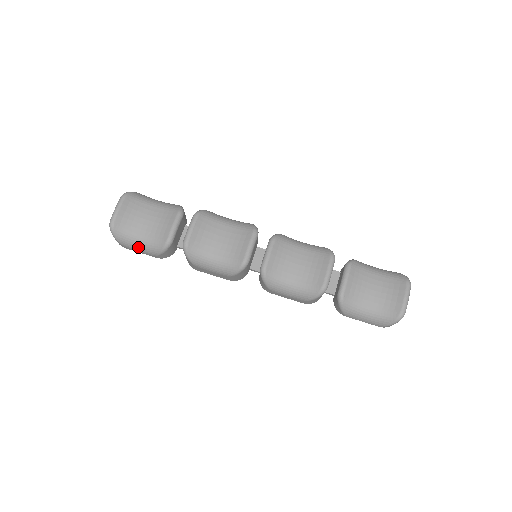
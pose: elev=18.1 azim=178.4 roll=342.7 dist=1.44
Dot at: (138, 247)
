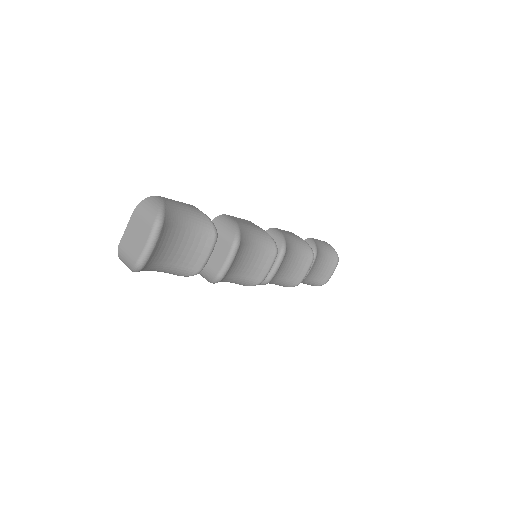
Dot at: occluded
